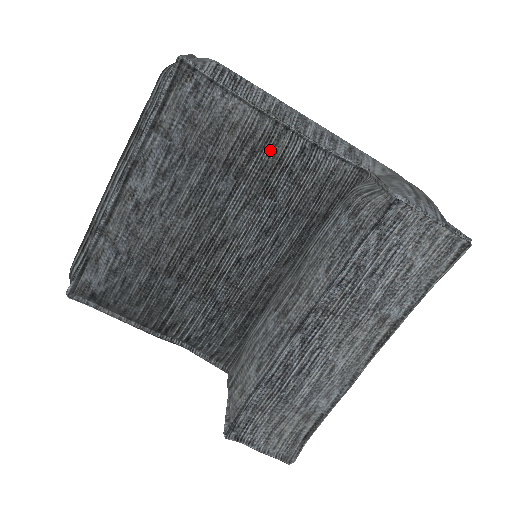
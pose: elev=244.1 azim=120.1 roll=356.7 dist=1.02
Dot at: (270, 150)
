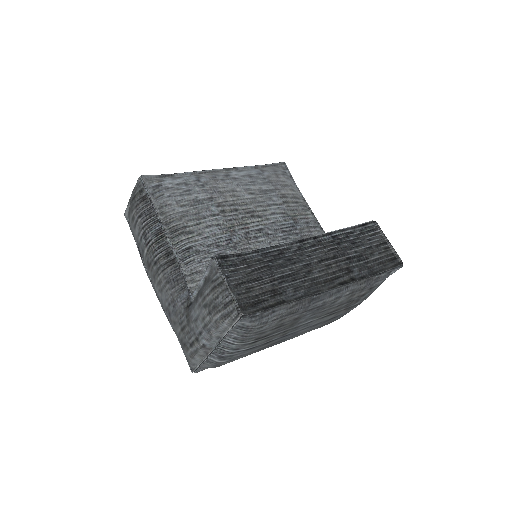
Dot at: (304, 209)
